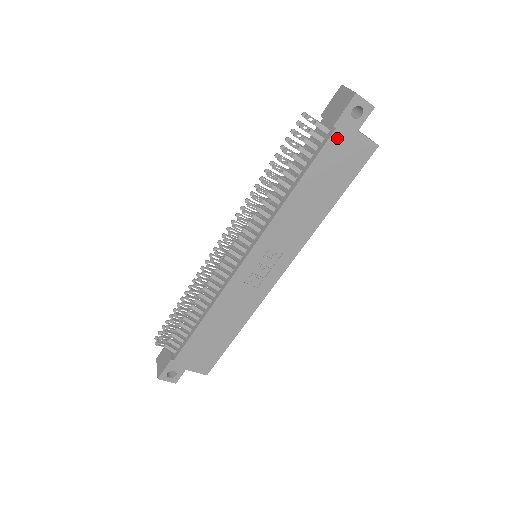
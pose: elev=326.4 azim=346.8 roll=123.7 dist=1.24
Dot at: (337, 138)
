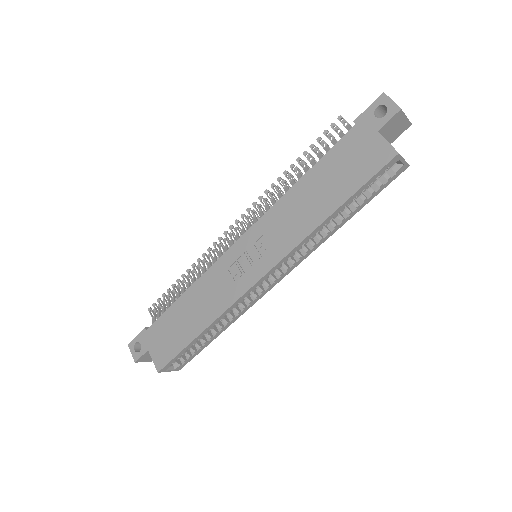
Dot at: (355, 135)
